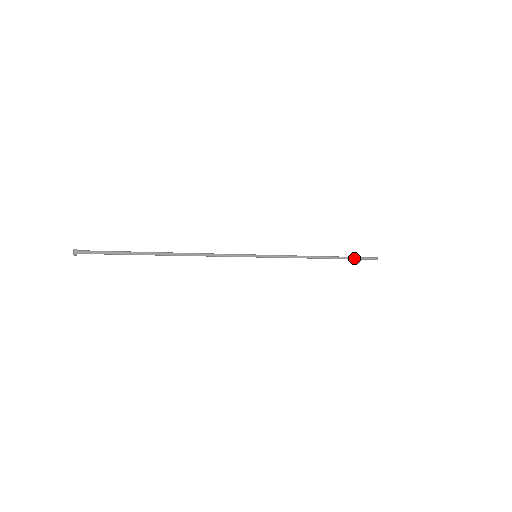
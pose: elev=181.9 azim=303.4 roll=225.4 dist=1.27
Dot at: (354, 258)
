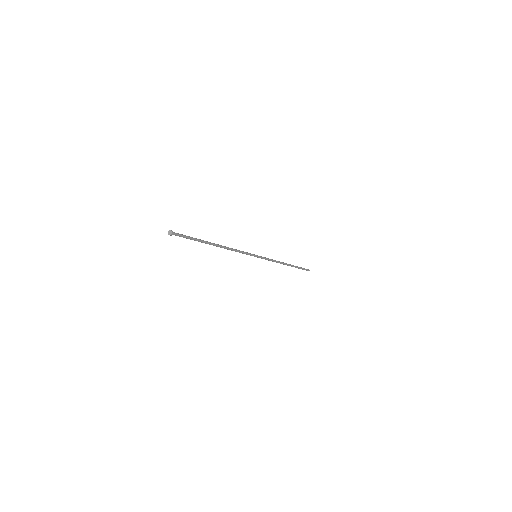
Dot at: (300, 268)
